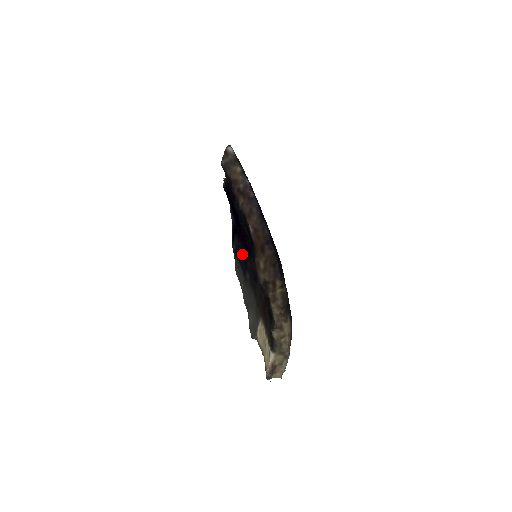
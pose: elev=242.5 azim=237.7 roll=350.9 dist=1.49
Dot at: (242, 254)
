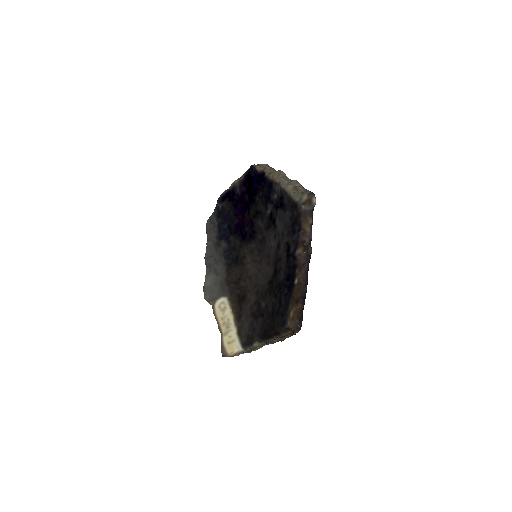
Dot at: (228, 223)
